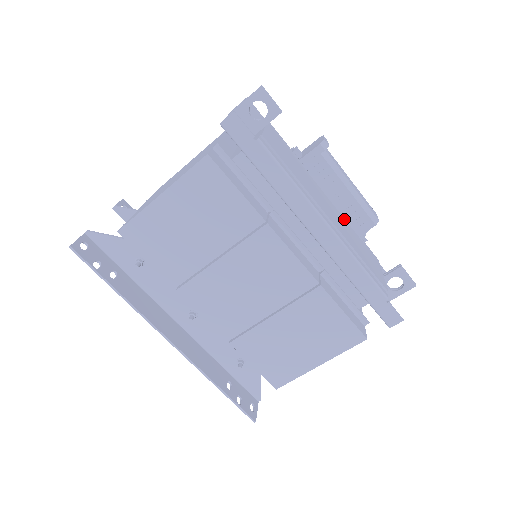
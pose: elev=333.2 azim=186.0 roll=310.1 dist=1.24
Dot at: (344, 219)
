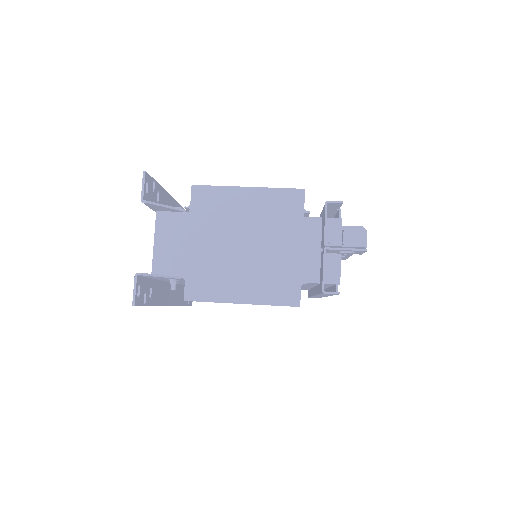
Dot at: occluded
